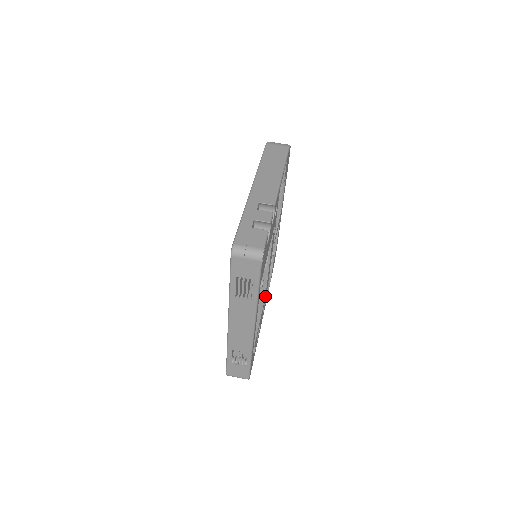
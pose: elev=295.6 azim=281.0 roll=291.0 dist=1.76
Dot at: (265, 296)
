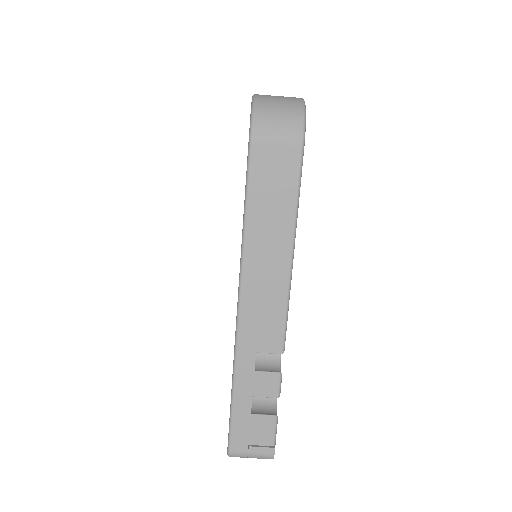
Dot at: occluded
